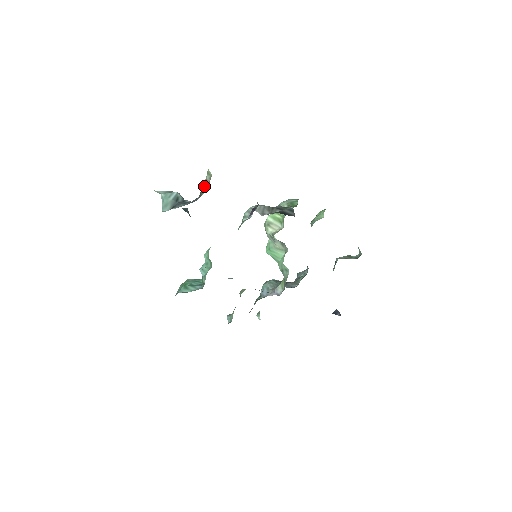
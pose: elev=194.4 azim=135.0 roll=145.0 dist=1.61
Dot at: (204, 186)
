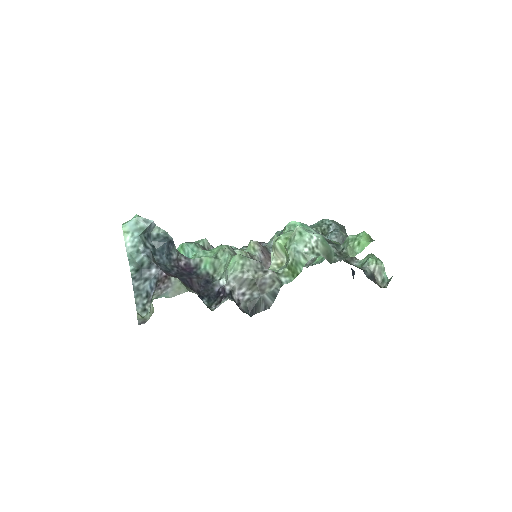
Dot at: occluded
